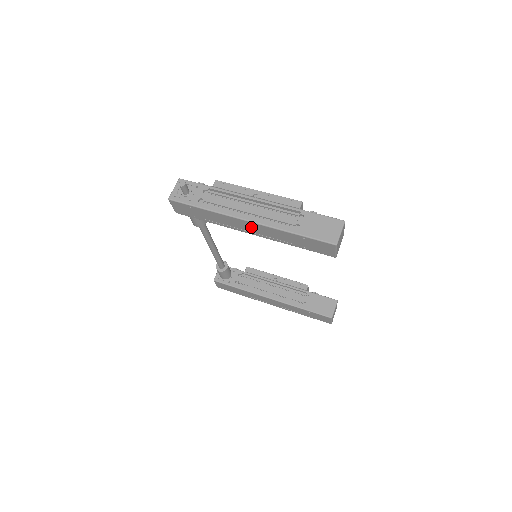
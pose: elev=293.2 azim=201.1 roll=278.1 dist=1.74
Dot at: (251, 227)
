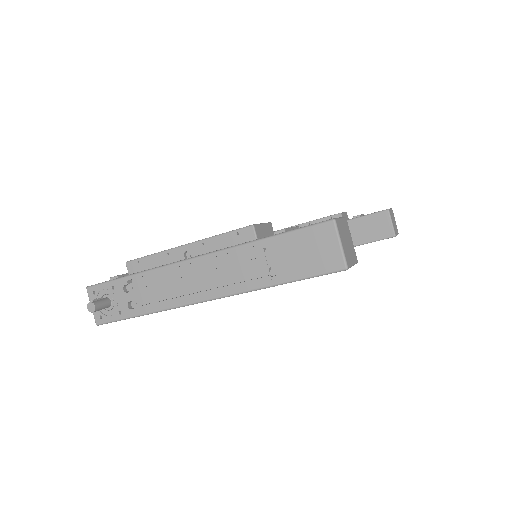
Dot at: occluded
